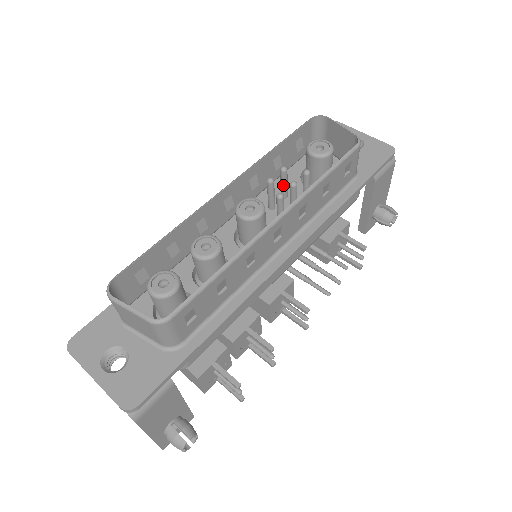
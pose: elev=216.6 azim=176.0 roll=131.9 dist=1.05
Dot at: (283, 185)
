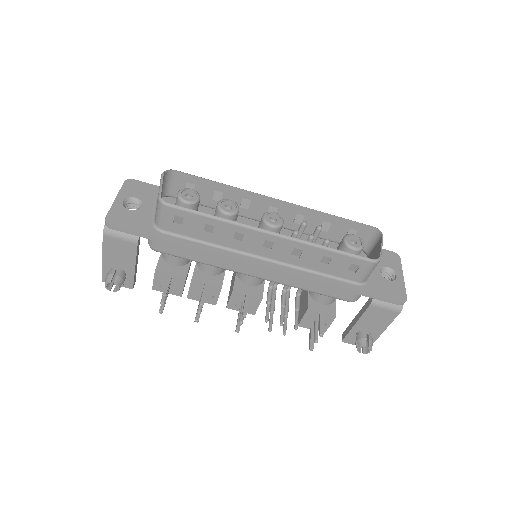
Dot at: occluded
